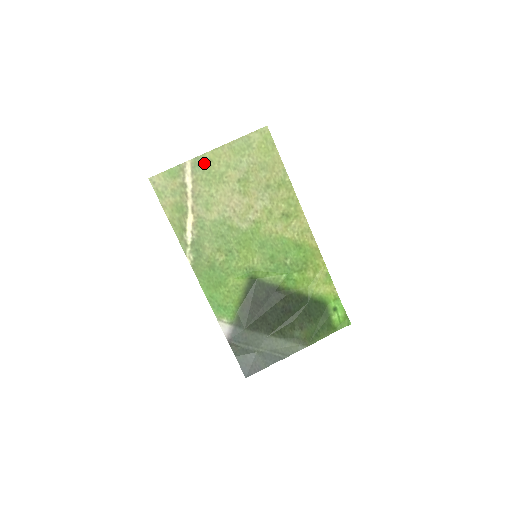
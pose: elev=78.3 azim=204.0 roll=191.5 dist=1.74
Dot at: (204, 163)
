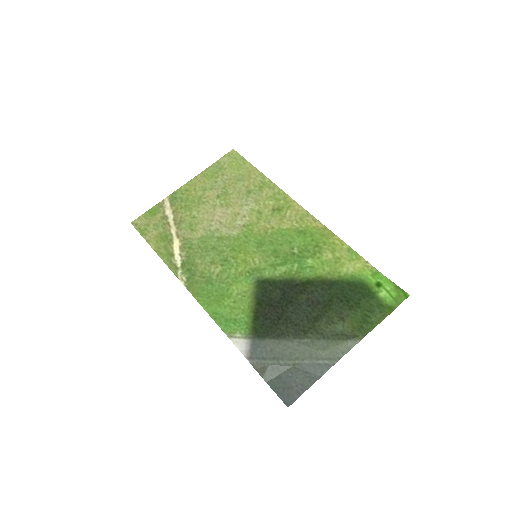
Dot at: (181, 195)
